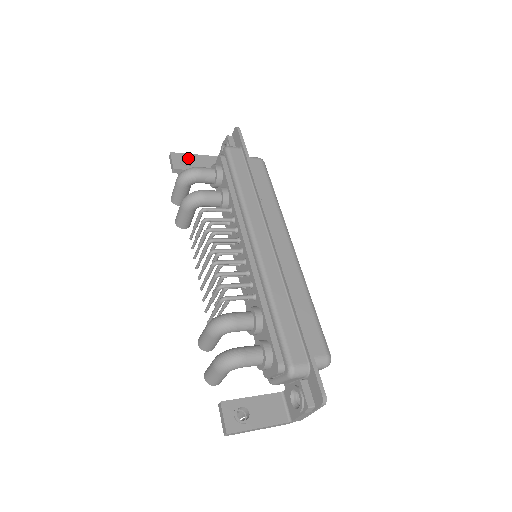
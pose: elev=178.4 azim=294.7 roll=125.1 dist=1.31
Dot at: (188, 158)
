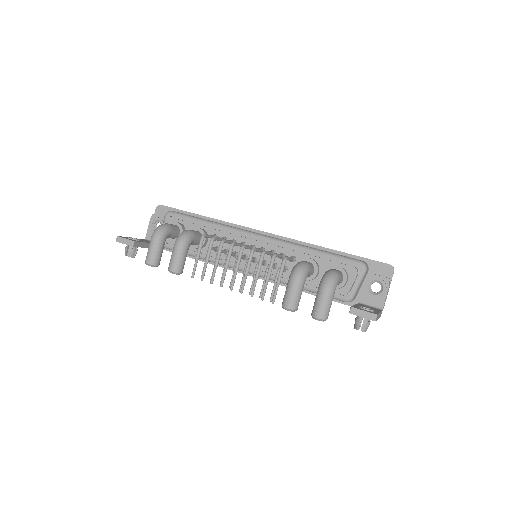
Dot at: occluded
